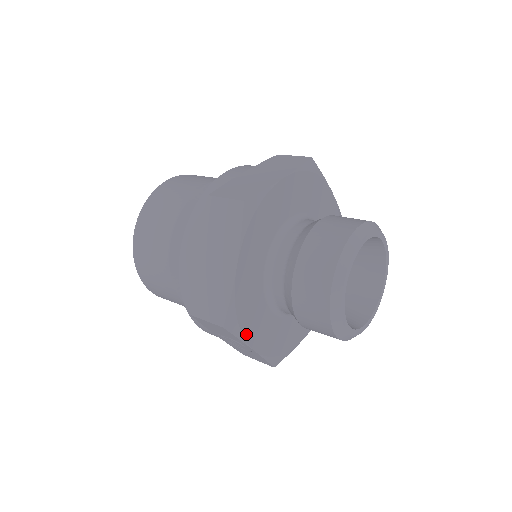
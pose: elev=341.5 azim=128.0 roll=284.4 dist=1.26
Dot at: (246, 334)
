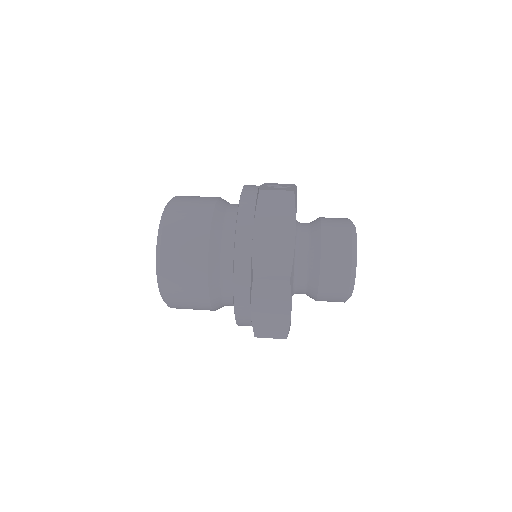
Dot at: occluded
